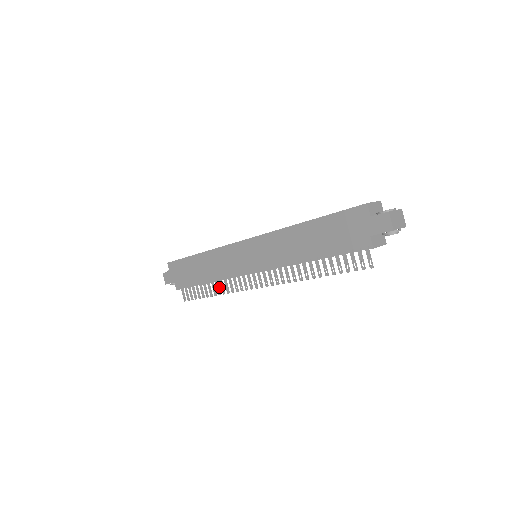
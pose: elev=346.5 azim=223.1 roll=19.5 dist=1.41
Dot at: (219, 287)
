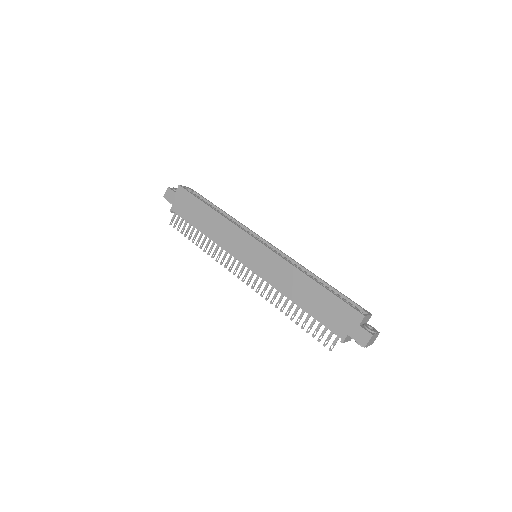
Dot at: occluded
